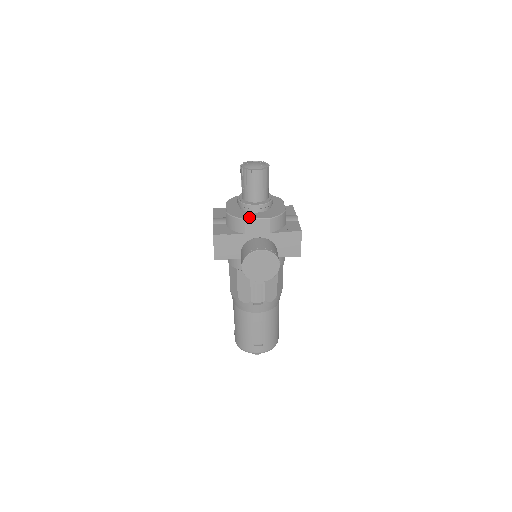
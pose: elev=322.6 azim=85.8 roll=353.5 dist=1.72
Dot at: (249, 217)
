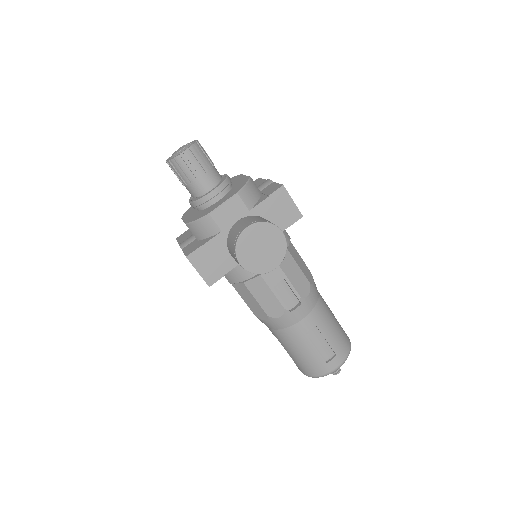
Dot at: (213, 209)
